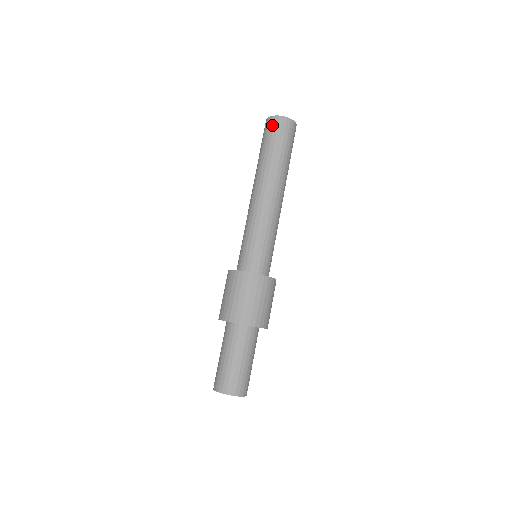
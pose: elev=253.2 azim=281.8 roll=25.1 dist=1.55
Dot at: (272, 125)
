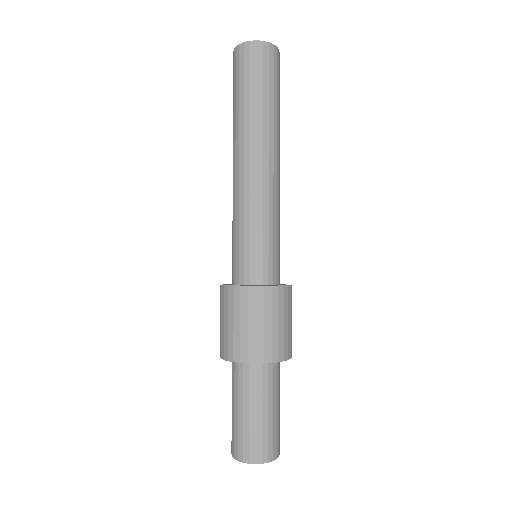
Dot at: (242, 58)
